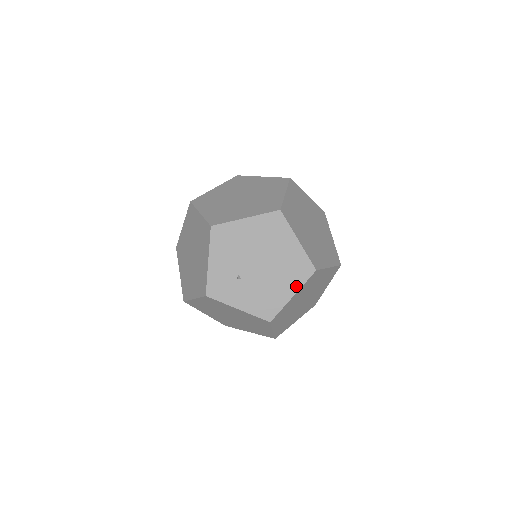
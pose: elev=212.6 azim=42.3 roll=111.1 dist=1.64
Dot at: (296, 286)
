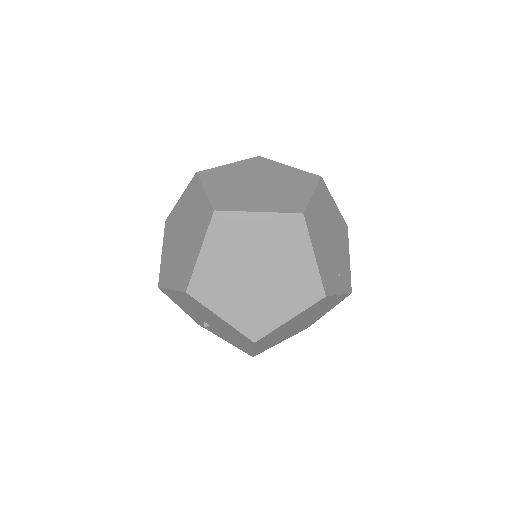
Dot at: (249, 346)
